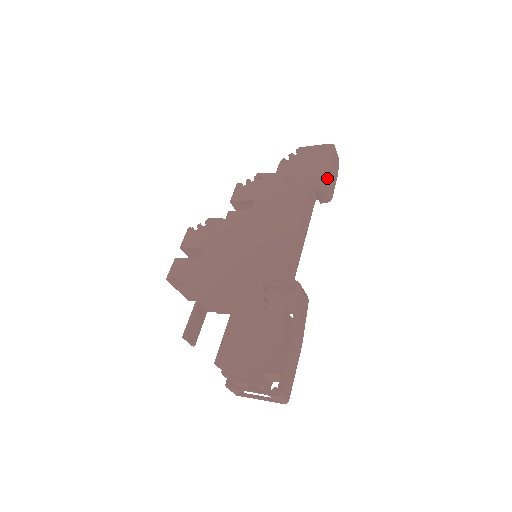
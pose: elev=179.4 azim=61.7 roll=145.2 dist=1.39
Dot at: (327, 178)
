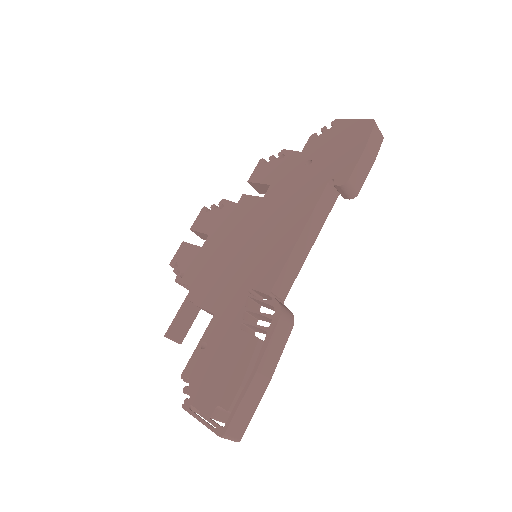
Dot at: (351, 169)
